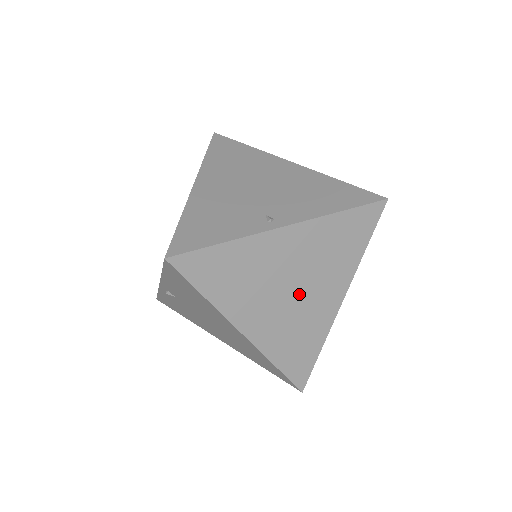
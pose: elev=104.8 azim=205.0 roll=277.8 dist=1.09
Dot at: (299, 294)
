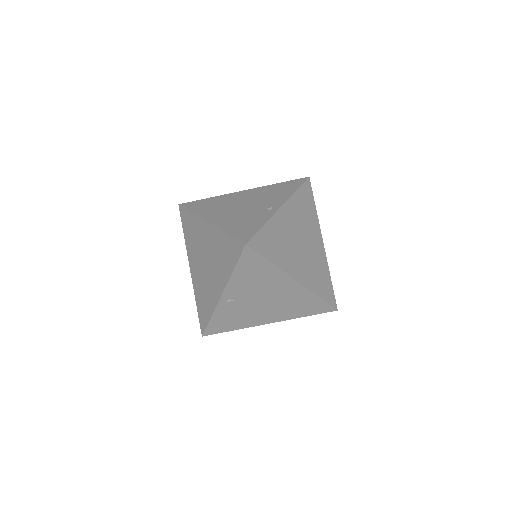
Dot at: (305, 245)
